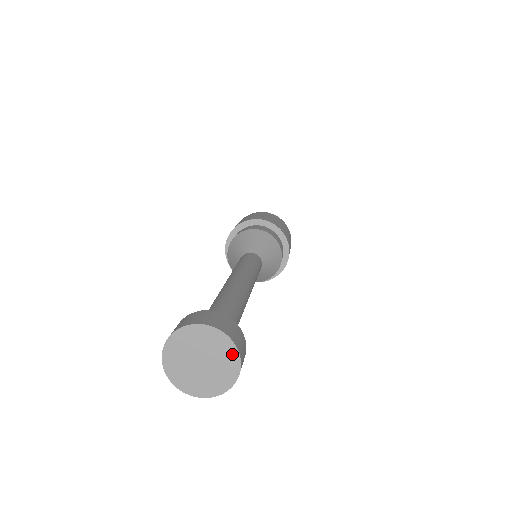
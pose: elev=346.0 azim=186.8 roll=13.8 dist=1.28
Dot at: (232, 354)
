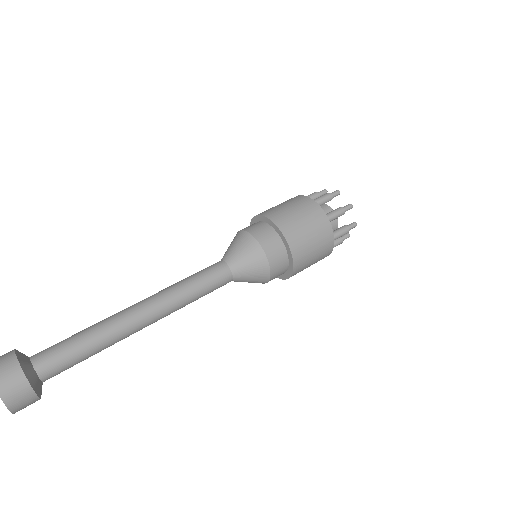
Dot at: out of frame
